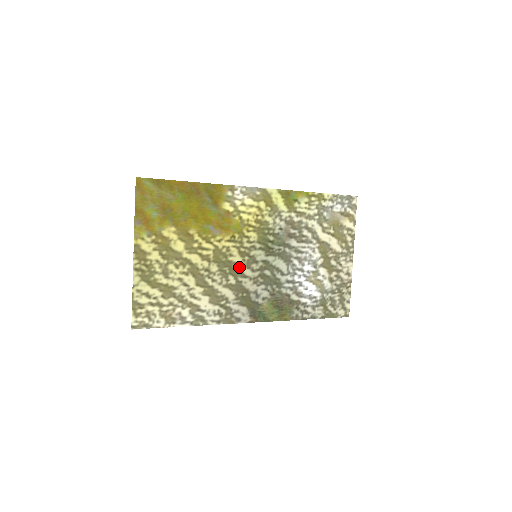
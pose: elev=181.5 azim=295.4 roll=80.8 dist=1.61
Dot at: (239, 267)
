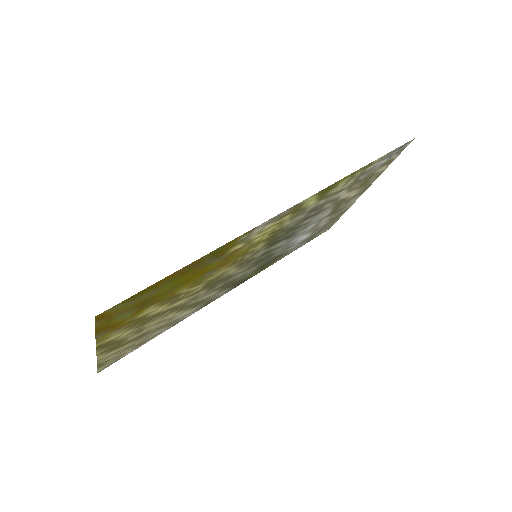
Dot at: (232, 274)
